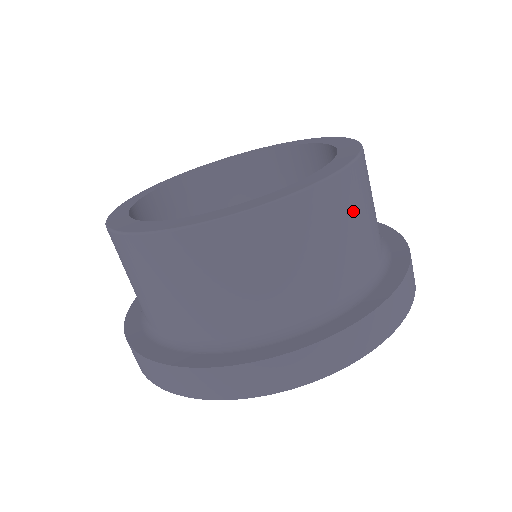
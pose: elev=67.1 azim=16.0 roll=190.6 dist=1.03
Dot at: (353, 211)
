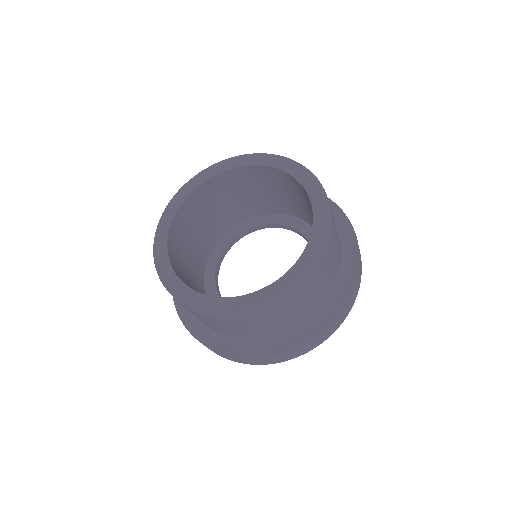
Dot at: (243, 324)
